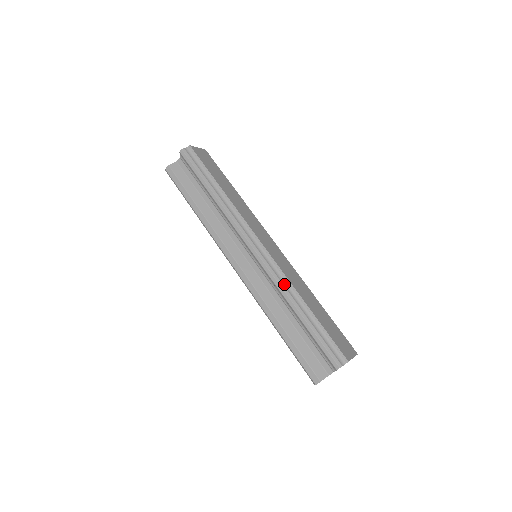
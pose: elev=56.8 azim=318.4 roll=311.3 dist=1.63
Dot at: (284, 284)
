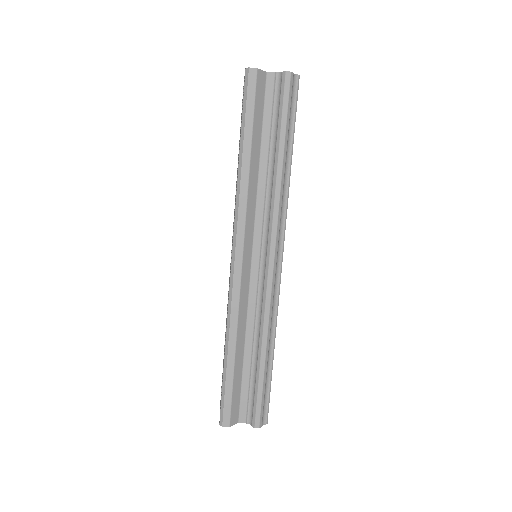
Dot at: (272, 318)
